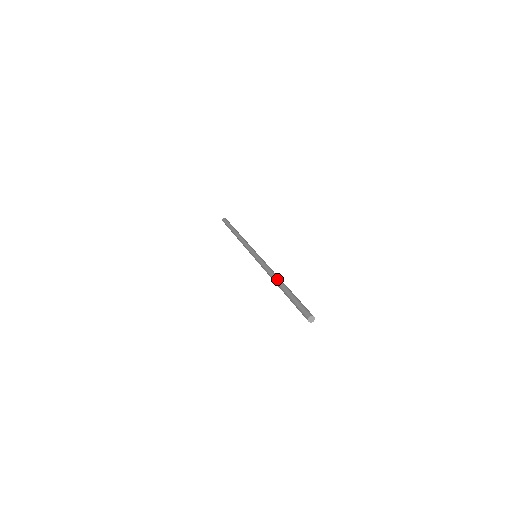
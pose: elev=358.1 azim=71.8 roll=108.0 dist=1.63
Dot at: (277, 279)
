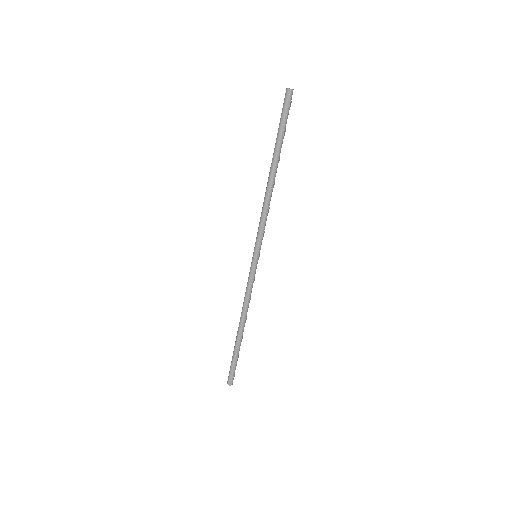
Dot at: (240, 323)
